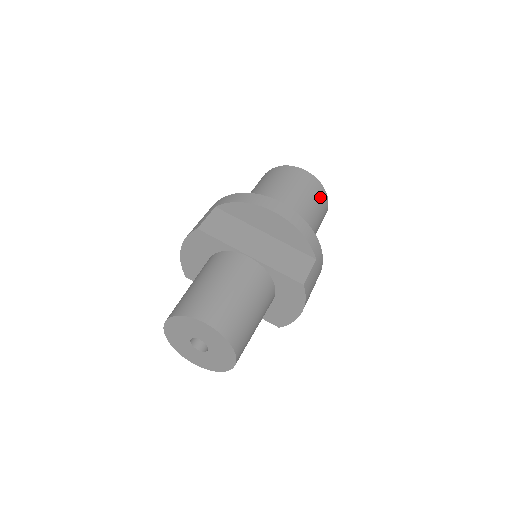
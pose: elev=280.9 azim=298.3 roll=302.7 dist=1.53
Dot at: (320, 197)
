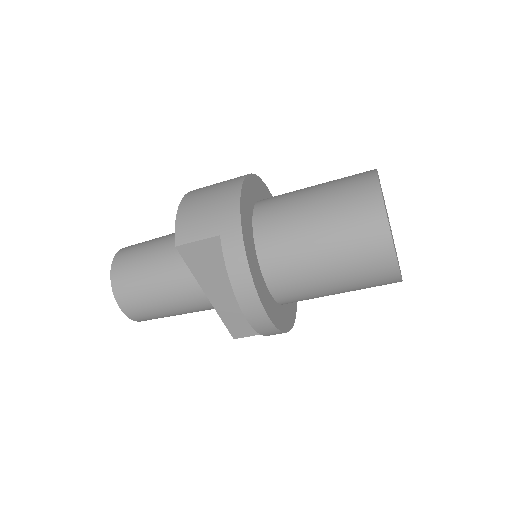
Dot at: (380, 285)
